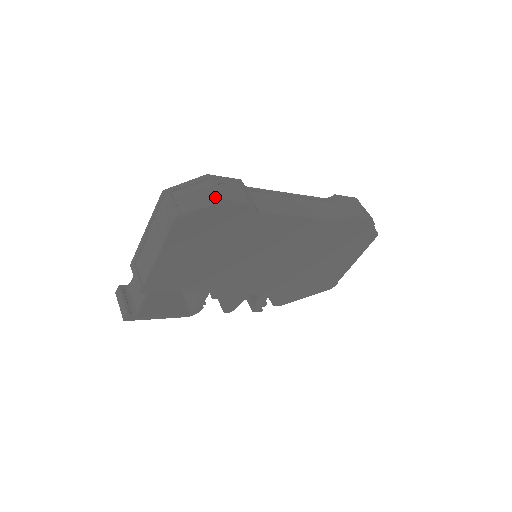
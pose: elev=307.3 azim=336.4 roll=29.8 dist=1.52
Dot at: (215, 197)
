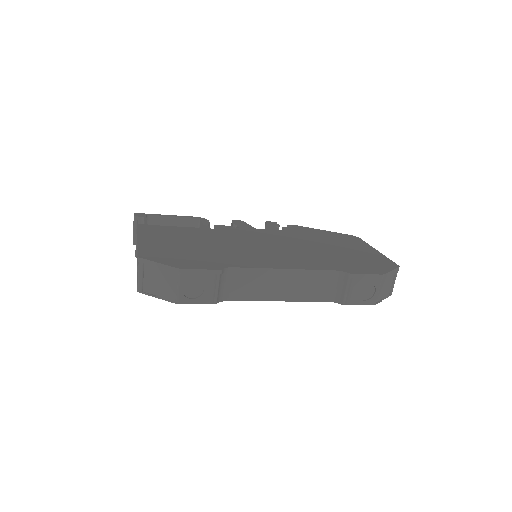
Dot at: (174, 296)
